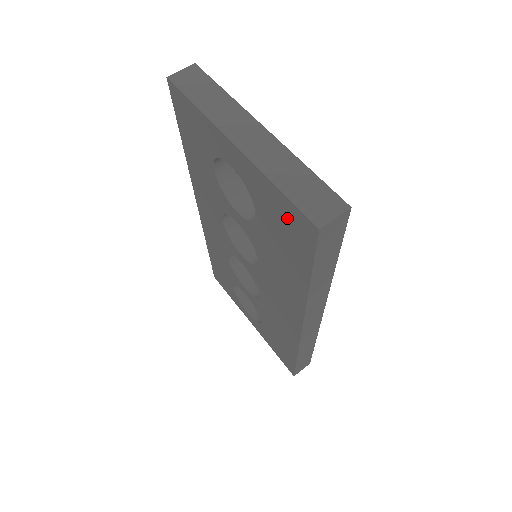
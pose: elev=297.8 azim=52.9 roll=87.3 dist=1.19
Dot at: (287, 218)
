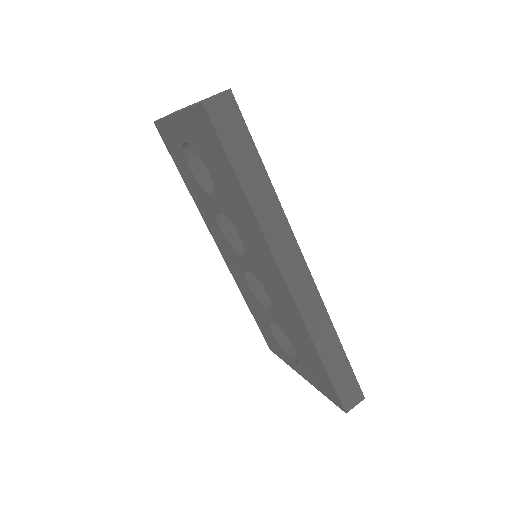
Dot at: (202, 131)
